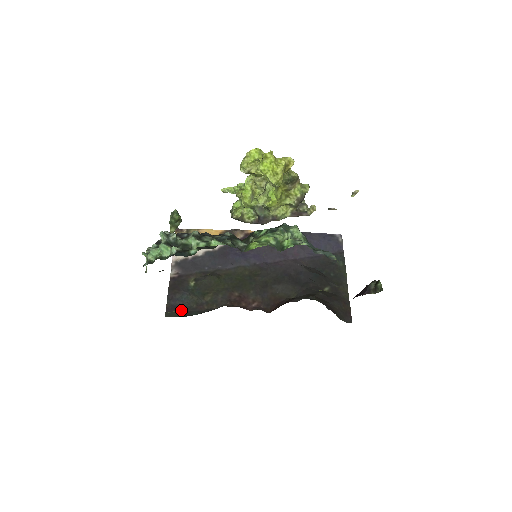
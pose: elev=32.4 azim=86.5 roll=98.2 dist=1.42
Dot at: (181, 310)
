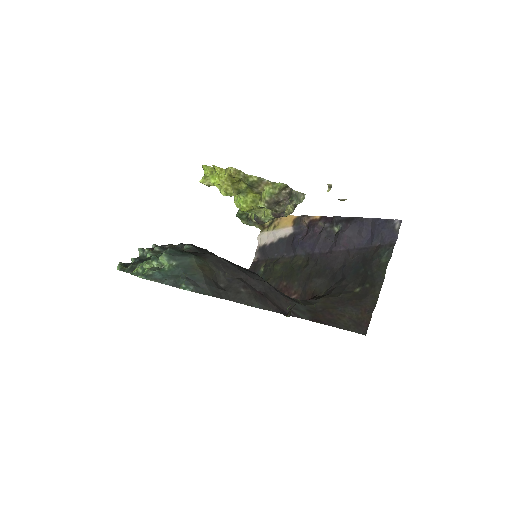
Dot at: occluded
